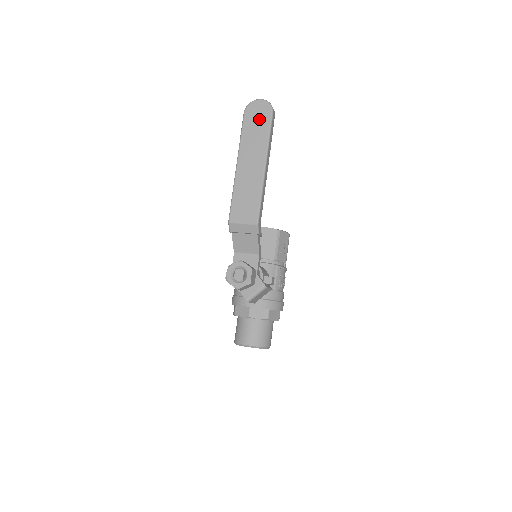
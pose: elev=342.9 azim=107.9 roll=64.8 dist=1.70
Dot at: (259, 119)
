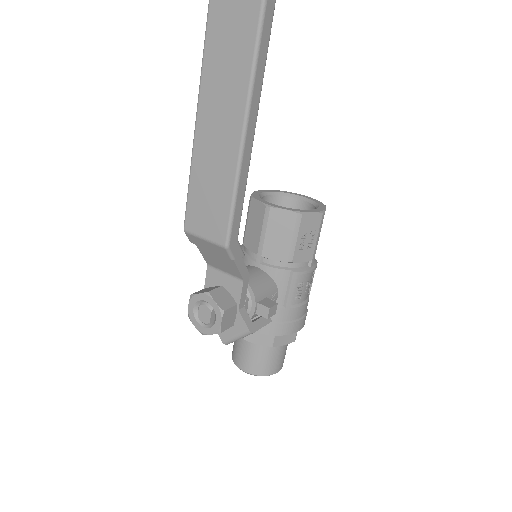
Dot at: (237, 14)
